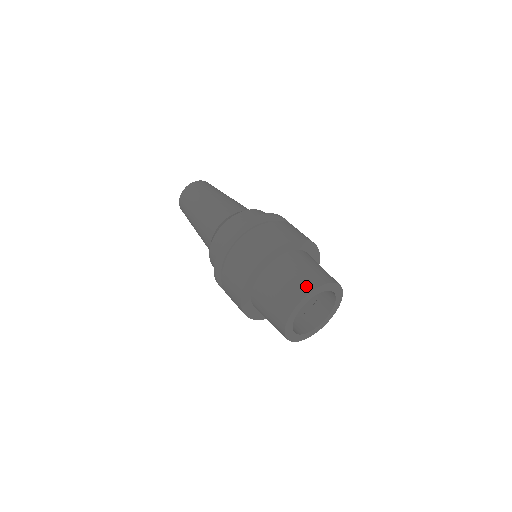
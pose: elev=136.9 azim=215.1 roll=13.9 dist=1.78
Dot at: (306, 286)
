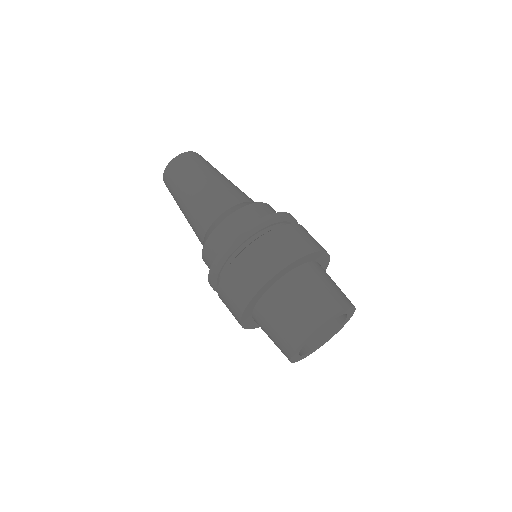
Dot at: (298, 333)
